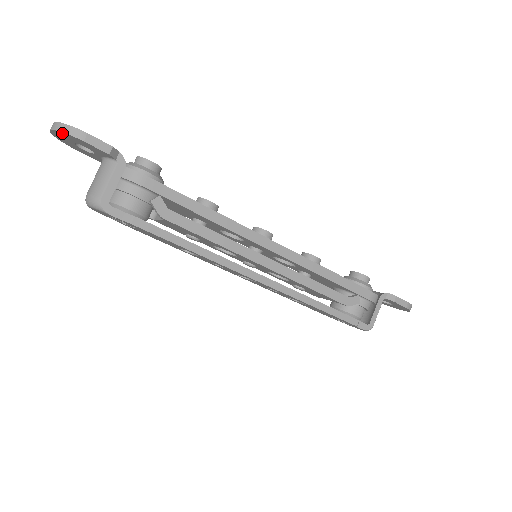
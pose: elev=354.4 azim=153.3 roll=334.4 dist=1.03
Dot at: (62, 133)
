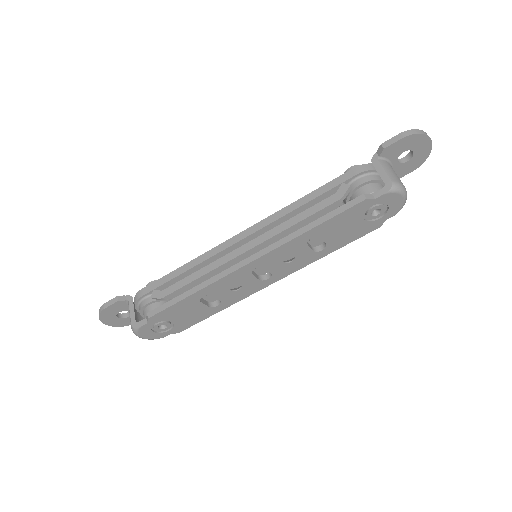
Dot at: (102, 318)
